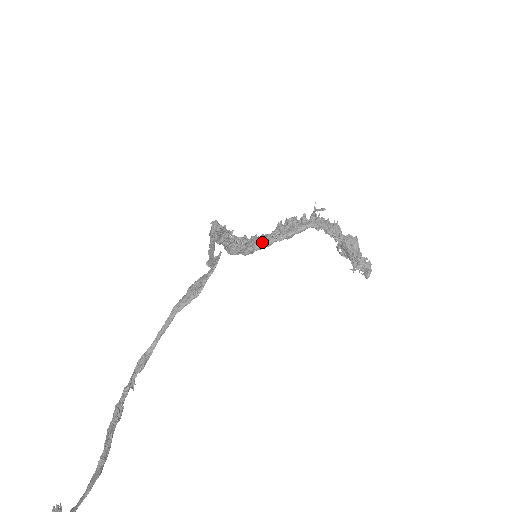
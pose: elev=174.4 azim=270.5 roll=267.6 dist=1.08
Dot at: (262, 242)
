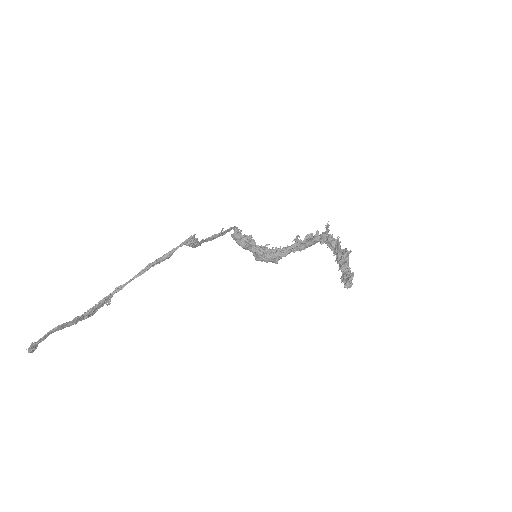
Dot at: (278, 251)
